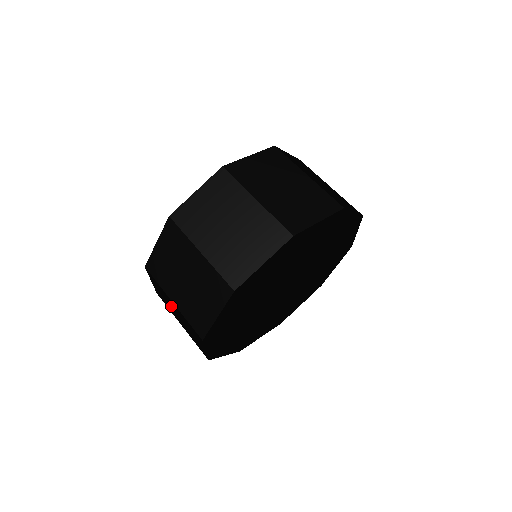
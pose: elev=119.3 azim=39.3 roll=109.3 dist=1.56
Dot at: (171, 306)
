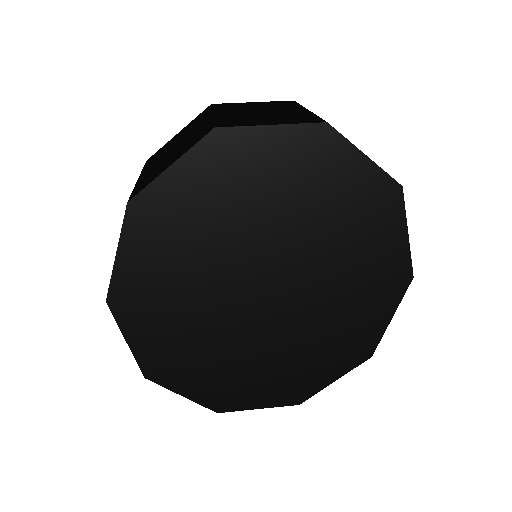
Dot at: occluded
